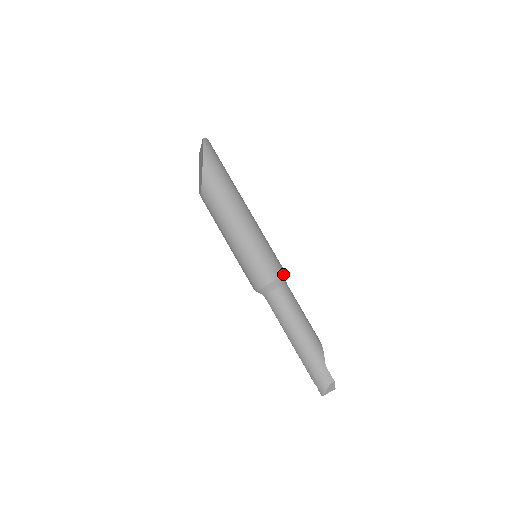
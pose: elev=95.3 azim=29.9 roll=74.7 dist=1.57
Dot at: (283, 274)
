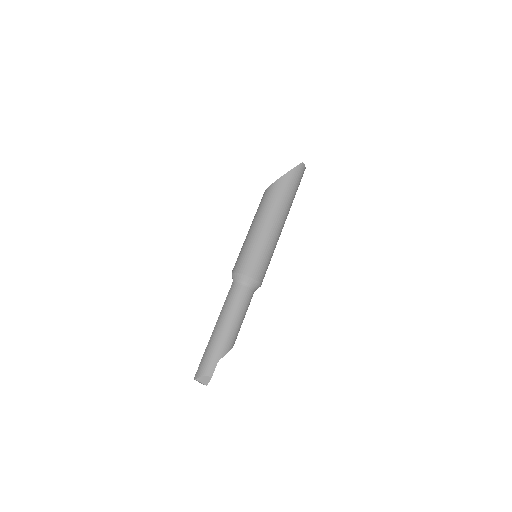
Dot at: (259, 281)
